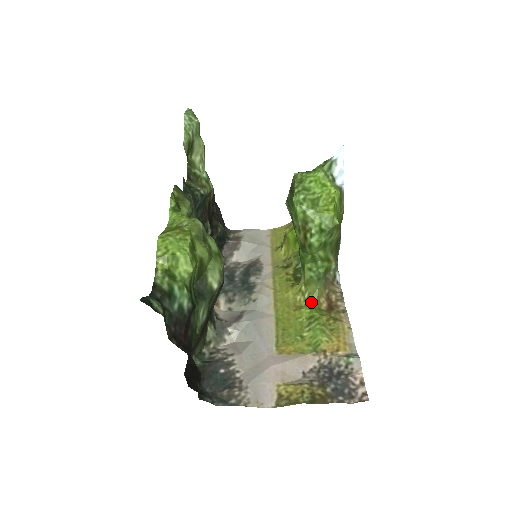
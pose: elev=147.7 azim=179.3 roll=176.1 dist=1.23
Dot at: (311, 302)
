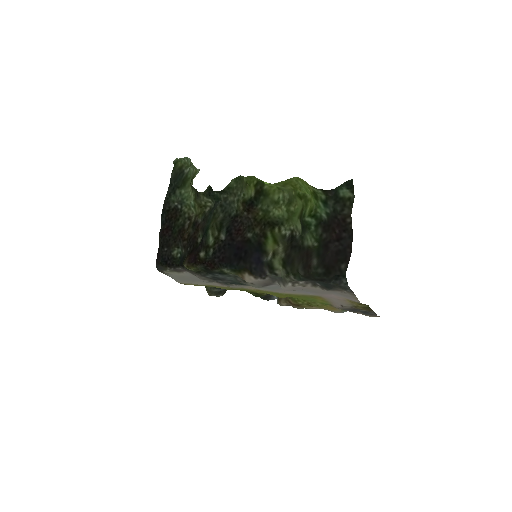
Dot at: occluded
